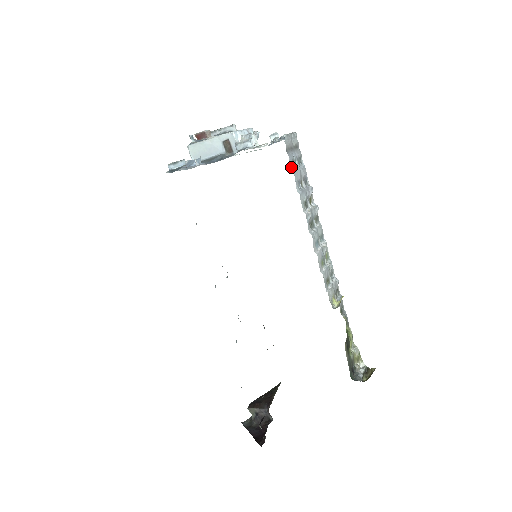
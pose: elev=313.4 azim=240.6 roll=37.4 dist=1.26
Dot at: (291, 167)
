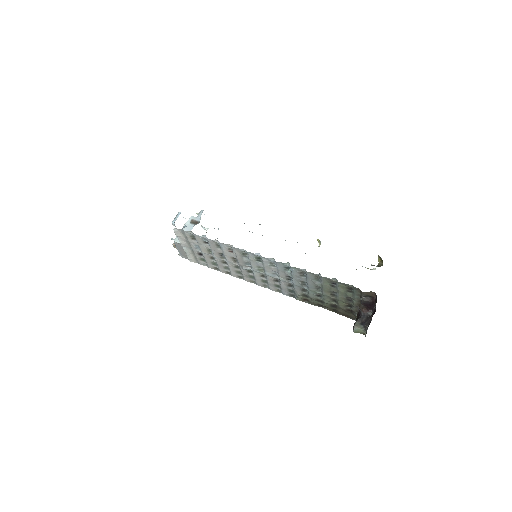
Dot at: occluded
